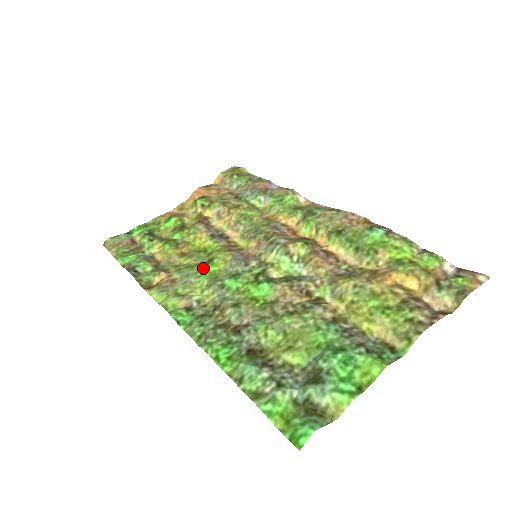
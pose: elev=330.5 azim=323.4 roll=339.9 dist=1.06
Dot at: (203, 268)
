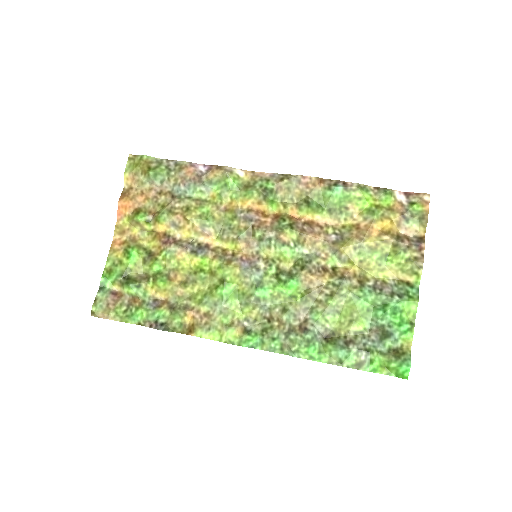
Dot at: (224, 291)
